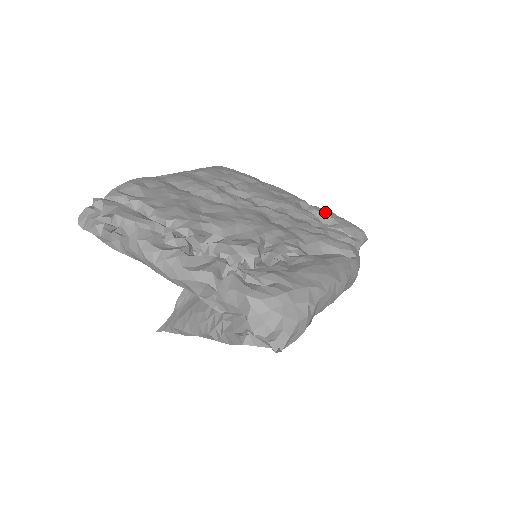
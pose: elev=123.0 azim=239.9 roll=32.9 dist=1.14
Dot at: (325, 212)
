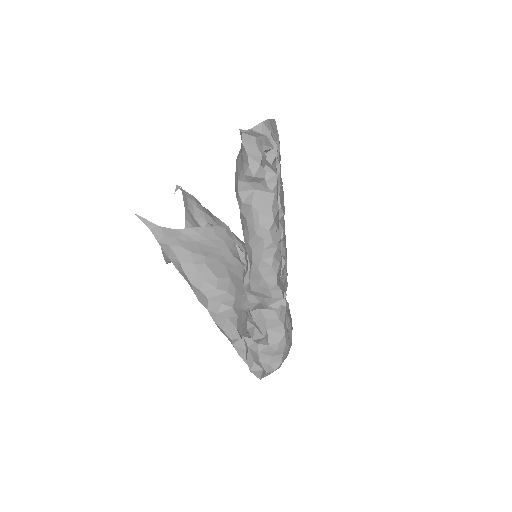
Dot at: occluded
